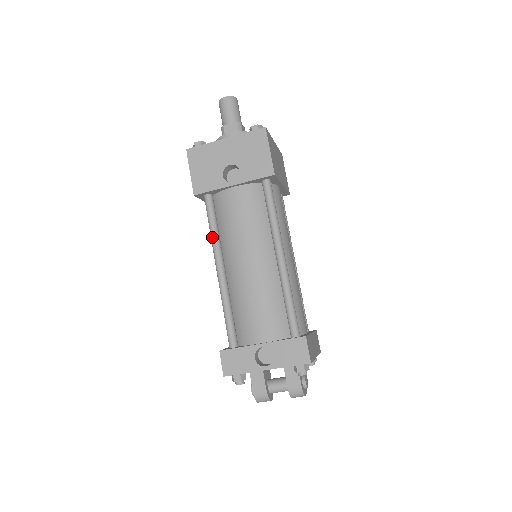
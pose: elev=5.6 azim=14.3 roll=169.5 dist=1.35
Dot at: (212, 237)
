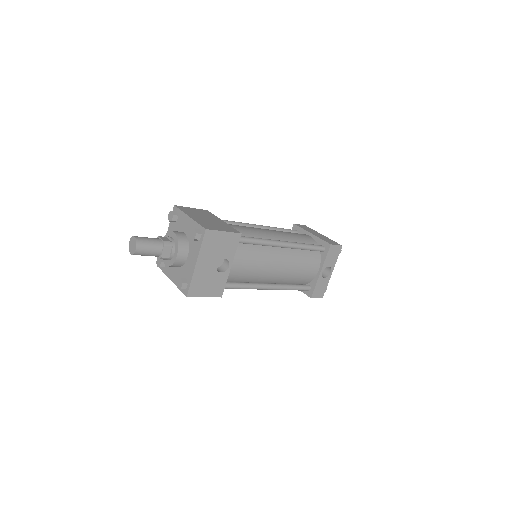
Dot at: occluded
